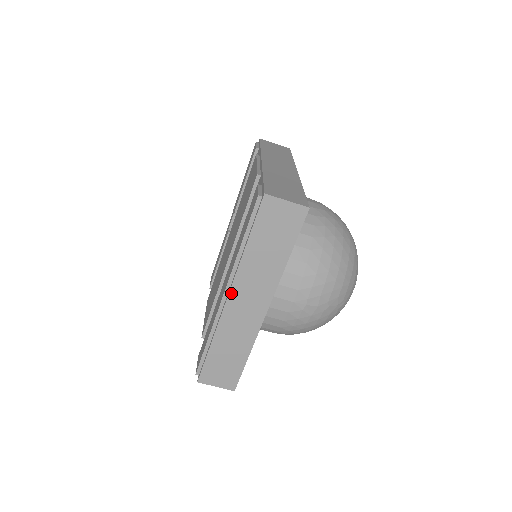
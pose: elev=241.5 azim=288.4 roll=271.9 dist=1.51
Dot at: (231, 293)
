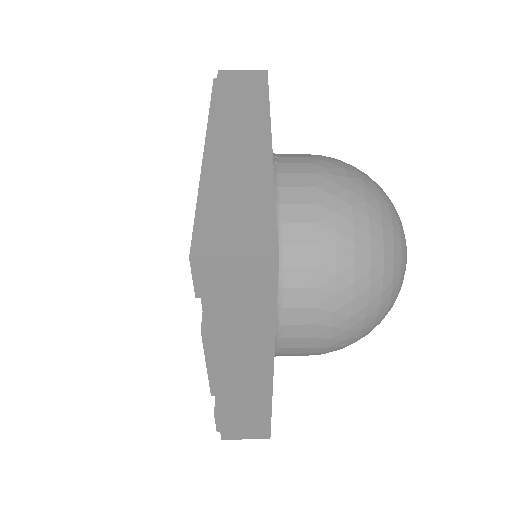
Dot at: (213, 135)
